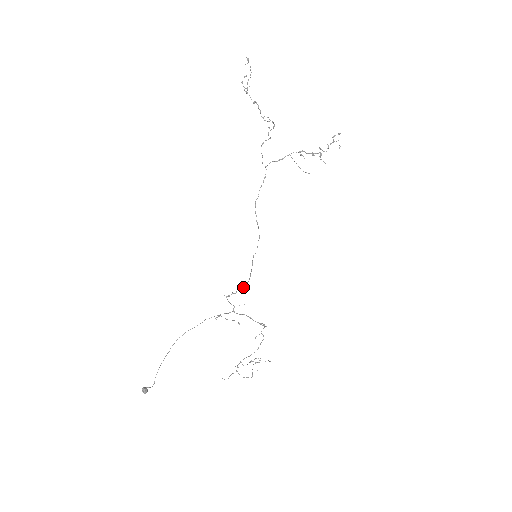
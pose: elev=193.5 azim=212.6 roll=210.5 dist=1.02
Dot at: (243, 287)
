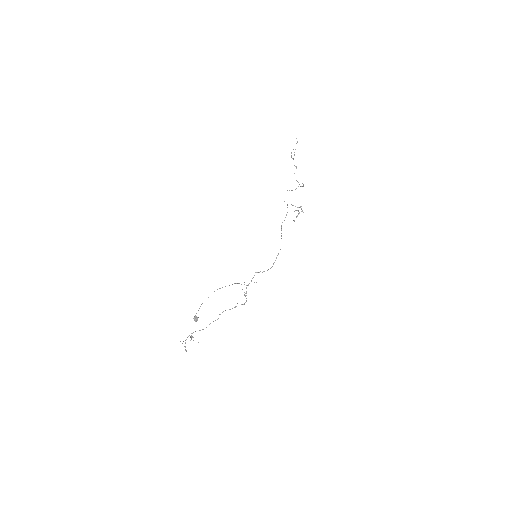
Dot at: occluded
